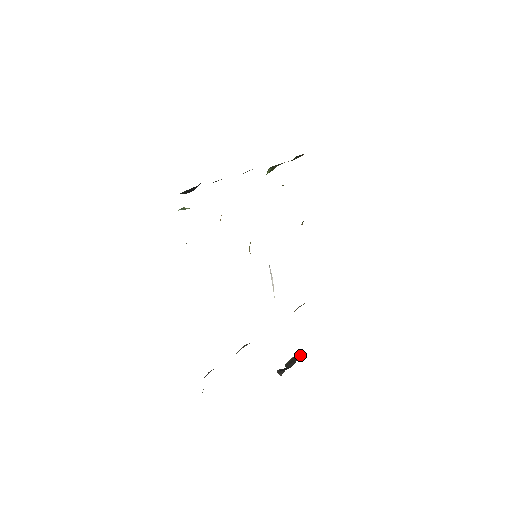
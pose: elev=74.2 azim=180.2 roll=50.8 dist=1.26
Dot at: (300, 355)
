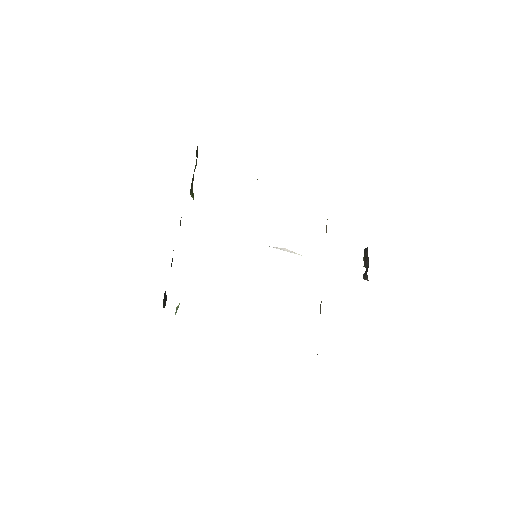
Dot at: occluded
